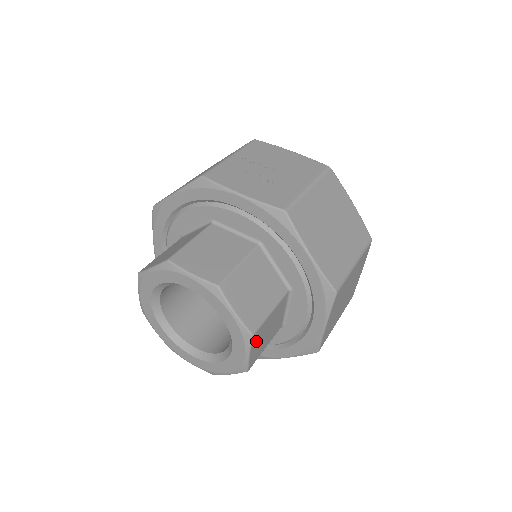
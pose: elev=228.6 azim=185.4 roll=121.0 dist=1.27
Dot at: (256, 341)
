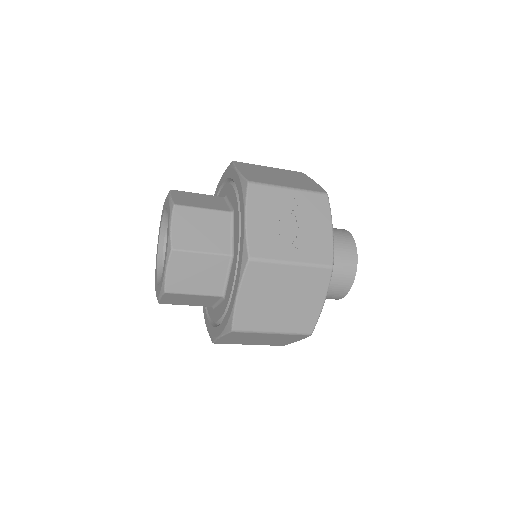
Dot at: (170, 297)
